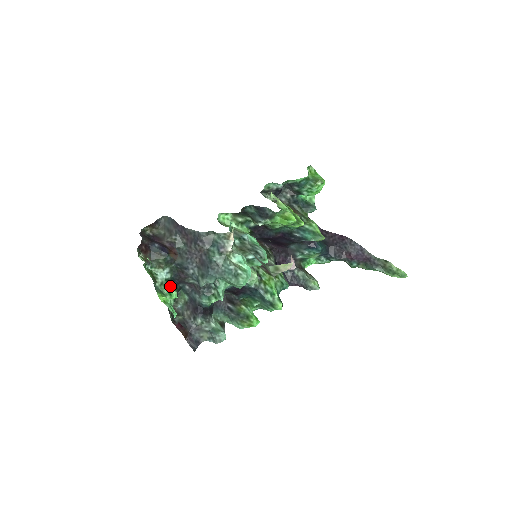
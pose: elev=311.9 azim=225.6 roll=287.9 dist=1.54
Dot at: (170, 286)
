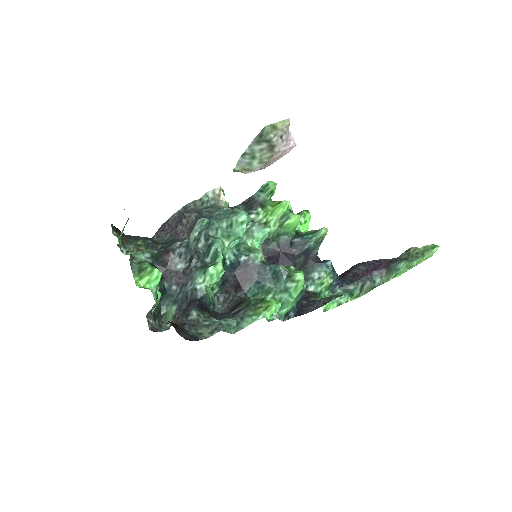
Dot at: occluded
